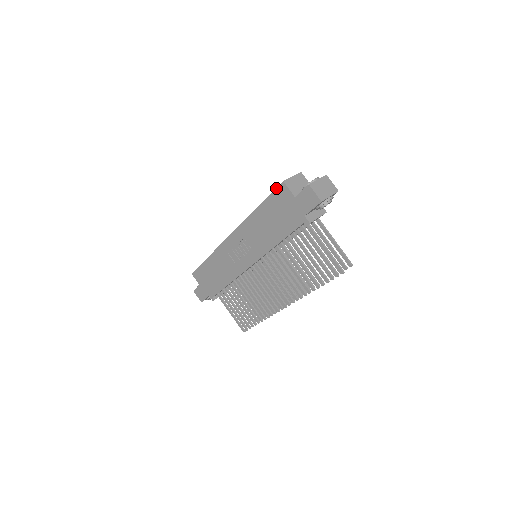
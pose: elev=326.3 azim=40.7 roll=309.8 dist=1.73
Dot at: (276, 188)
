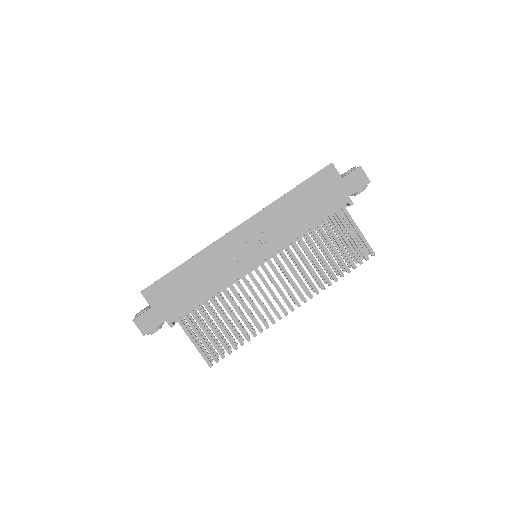
Dot at: (322, 169)
